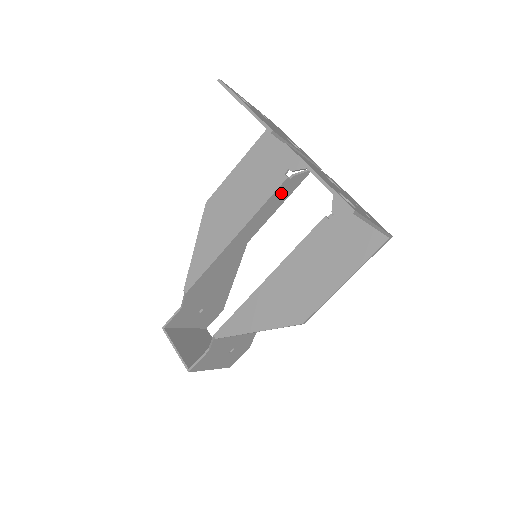
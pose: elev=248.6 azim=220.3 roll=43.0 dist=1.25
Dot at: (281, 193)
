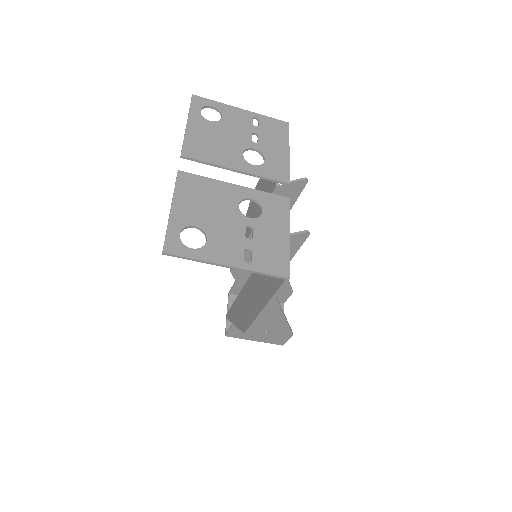
Dot at: occluded
